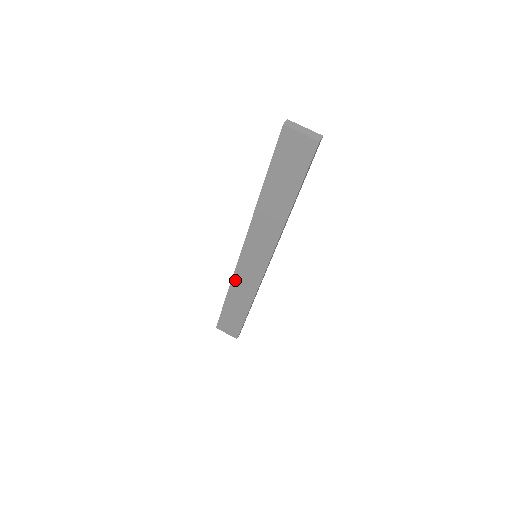
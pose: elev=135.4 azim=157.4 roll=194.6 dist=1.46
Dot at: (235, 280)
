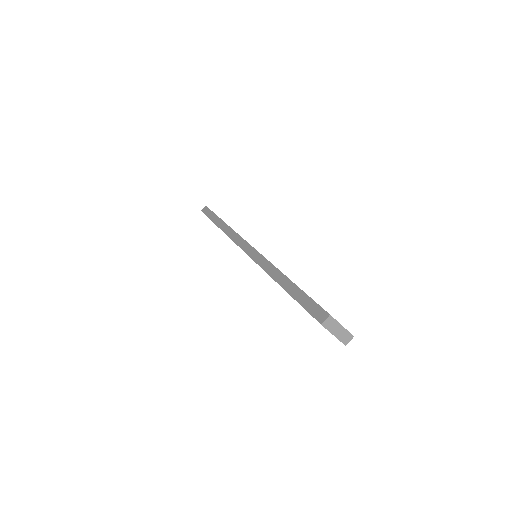
Dot at: occluded
